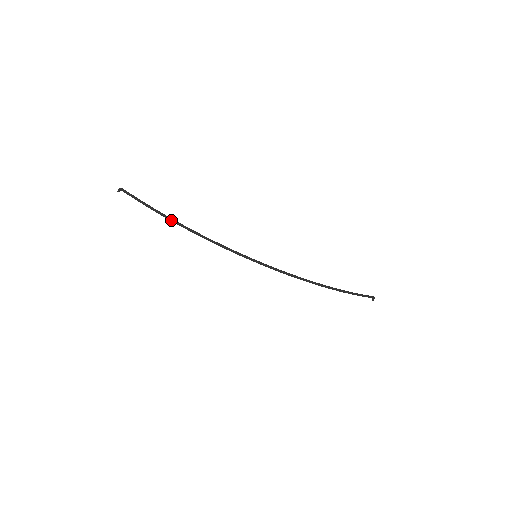
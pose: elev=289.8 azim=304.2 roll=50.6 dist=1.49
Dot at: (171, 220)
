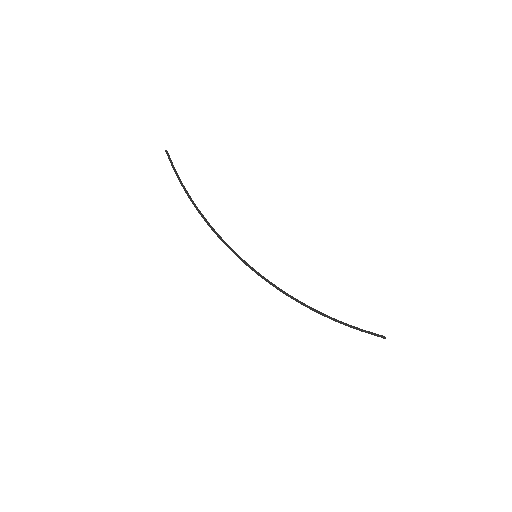
Dot at: (190, 199)
